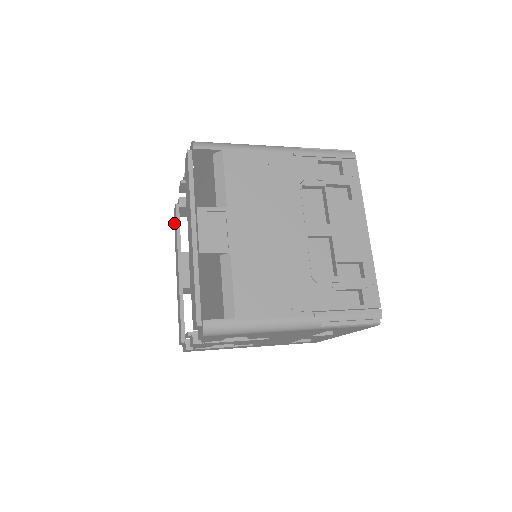
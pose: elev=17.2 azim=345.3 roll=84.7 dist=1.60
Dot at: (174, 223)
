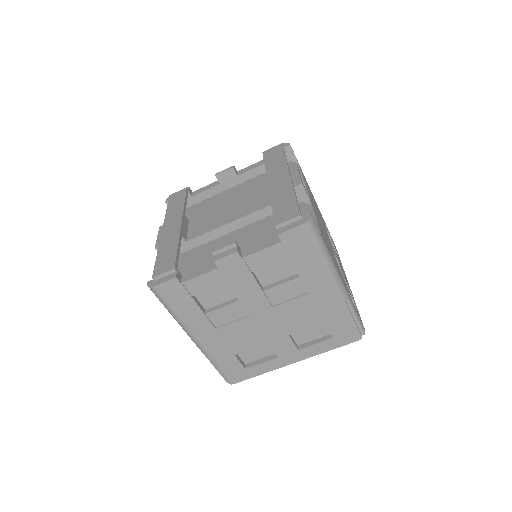
Dot at: (170, 200)
